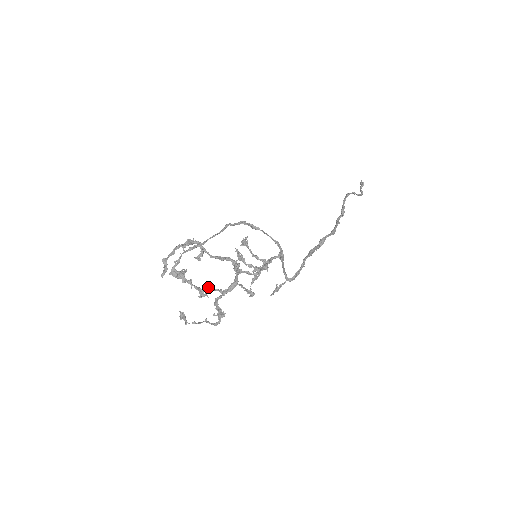
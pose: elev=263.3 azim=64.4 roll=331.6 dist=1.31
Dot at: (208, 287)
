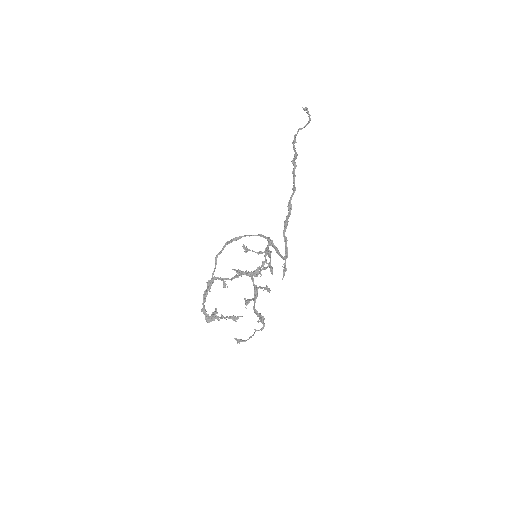
Dot at: (245, 302)
